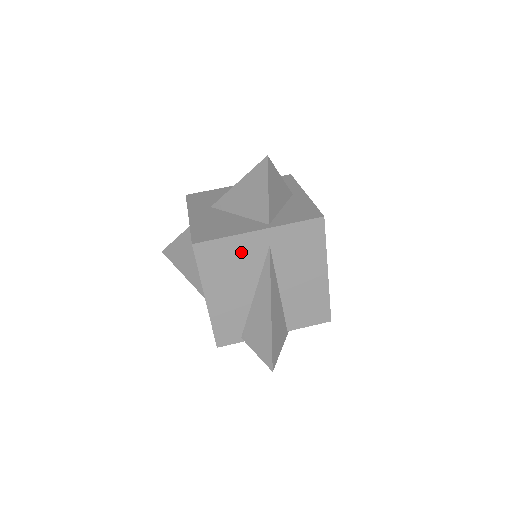
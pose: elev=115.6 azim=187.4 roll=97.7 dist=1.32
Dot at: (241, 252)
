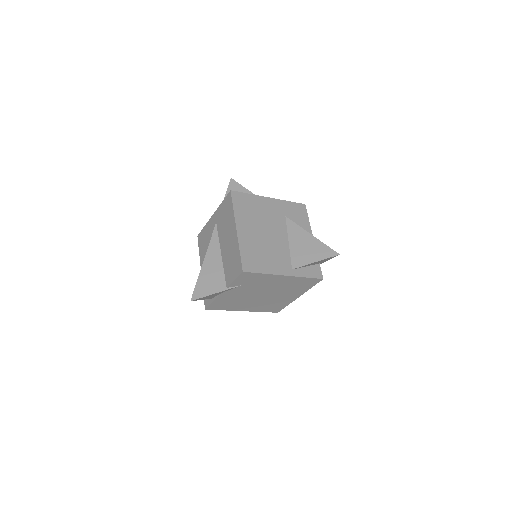
Dot at: (209, 232)
